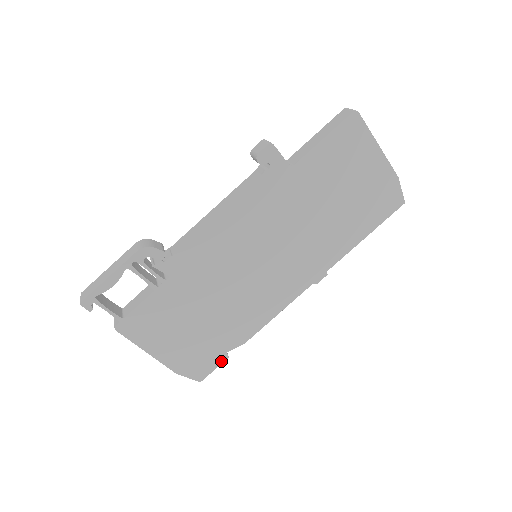
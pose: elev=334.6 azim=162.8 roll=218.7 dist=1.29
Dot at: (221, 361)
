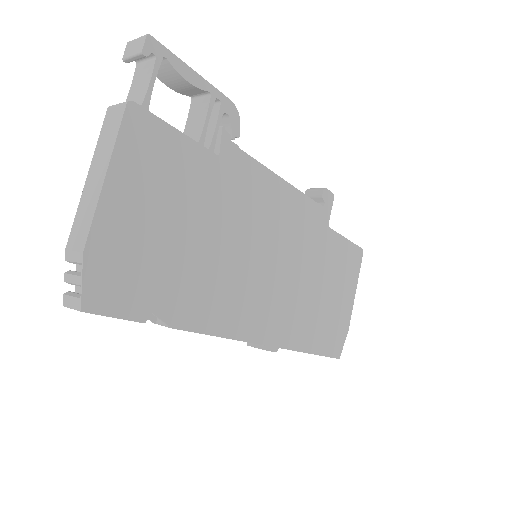
Dot at: (134, 316)
